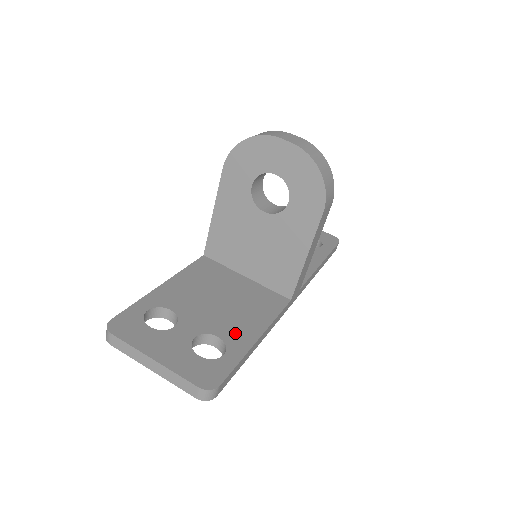
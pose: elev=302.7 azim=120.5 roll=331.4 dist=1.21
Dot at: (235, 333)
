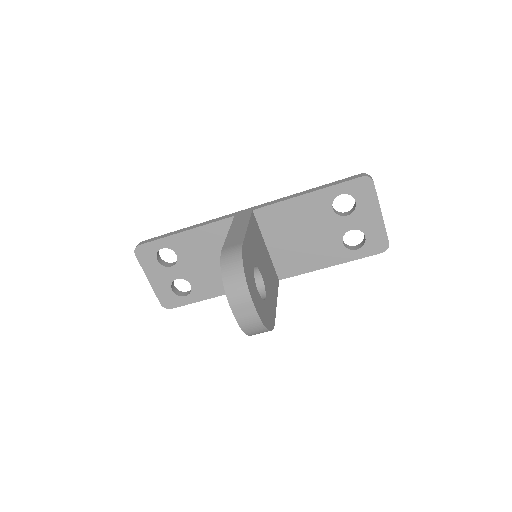
Dot at: (202, 288)
